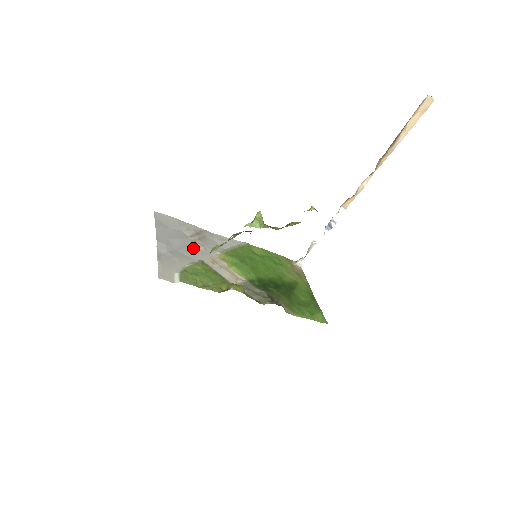
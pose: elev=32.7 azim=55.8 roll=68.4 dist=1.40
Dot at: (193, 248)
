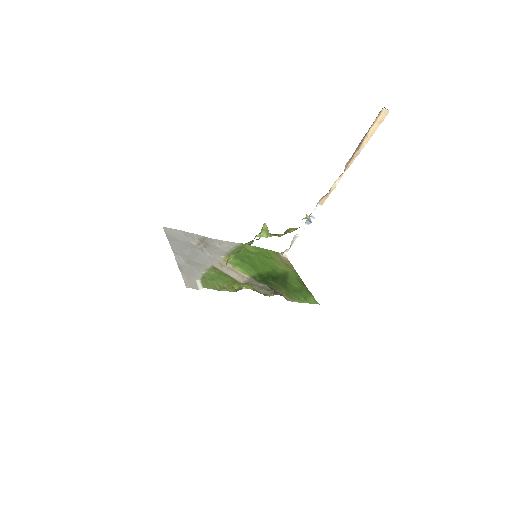
Dot at: (202, 256)
